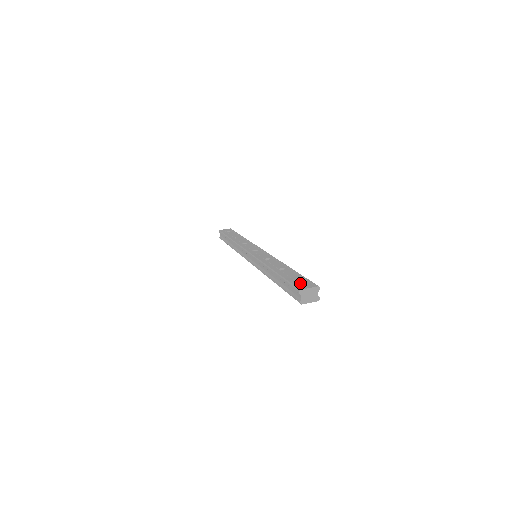
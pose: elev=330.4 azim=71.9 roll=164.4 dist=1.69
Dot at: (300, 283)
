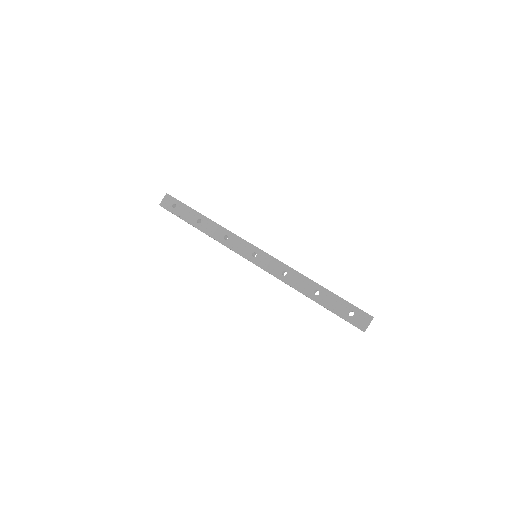
Dot at: (355, 318)
